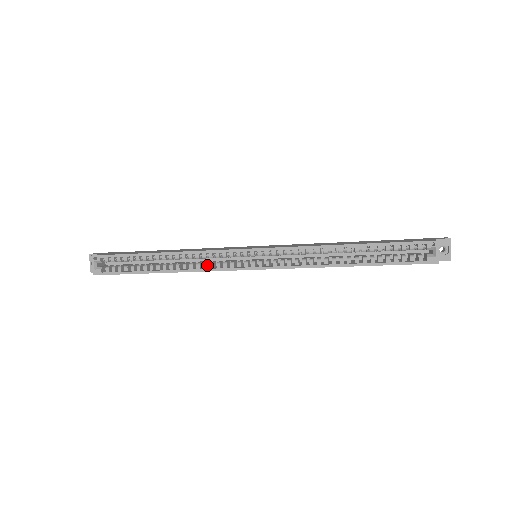
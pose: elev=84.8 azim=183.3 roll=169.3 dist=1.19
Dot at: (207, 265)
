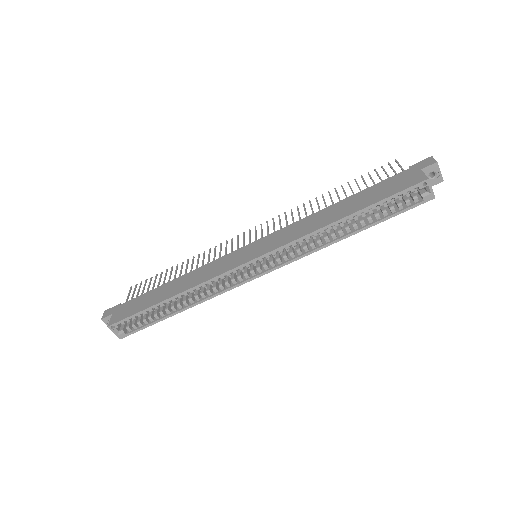
Dot at: (217, 287)
